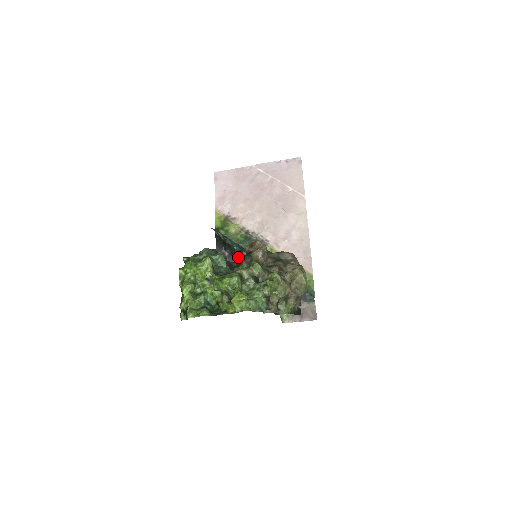
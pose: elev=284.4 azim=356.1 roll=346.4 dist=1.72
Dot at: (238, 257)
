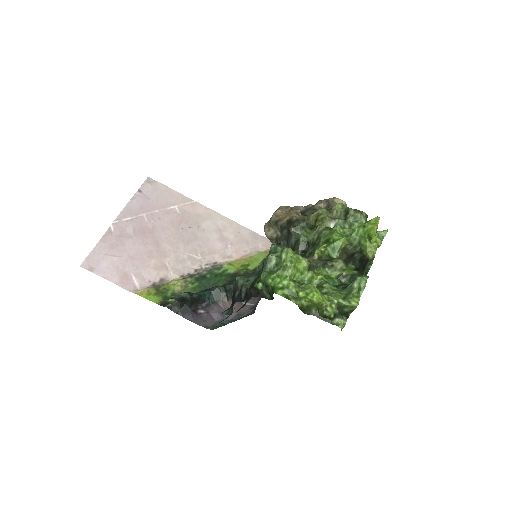
Dot at: (216, 300)
